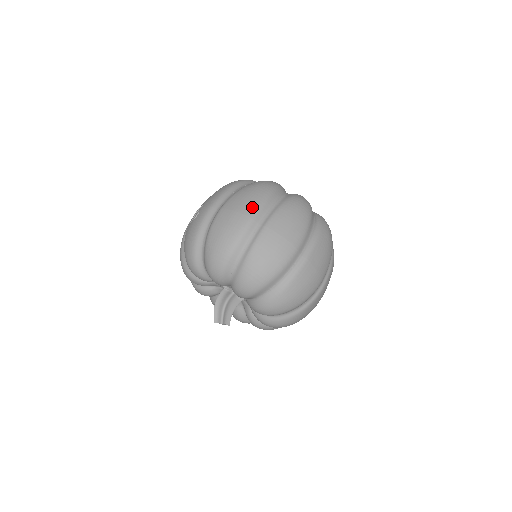
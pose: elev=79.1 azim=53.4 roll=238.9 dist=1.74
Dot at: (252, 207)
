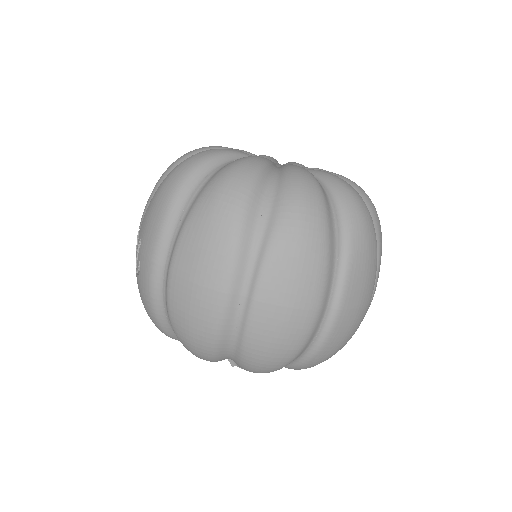
Dot at: (219, 270)
